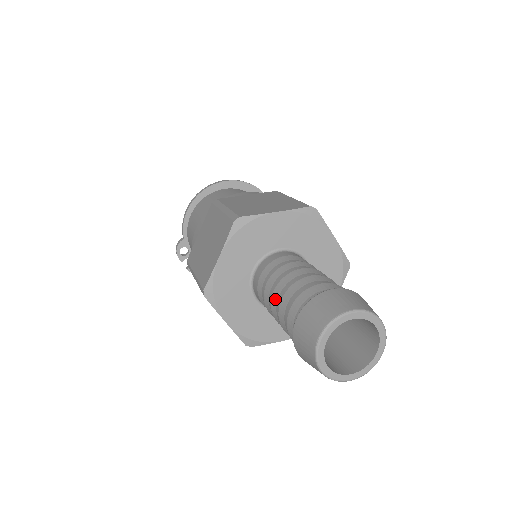
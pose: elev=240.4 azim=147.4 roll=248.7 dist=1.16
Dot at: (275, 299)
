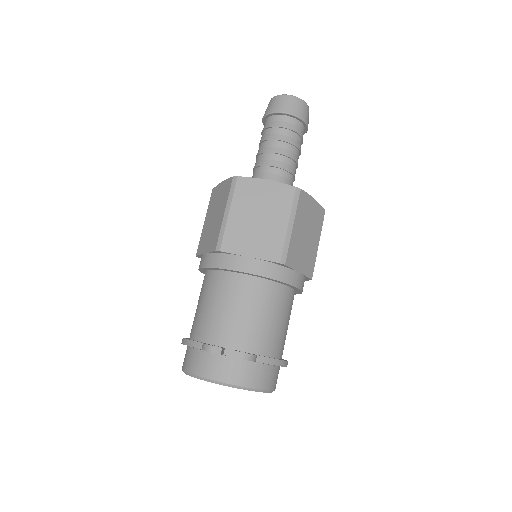
Dot at: (262, 150)
